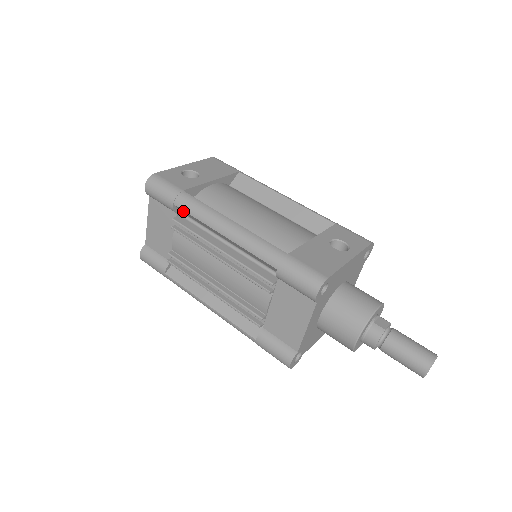
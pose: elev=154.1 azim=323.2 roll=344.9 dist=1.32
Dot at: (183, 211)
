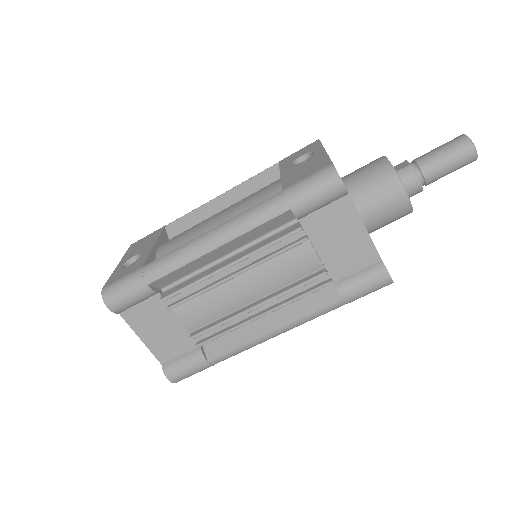
Dot at: (162, 281)
